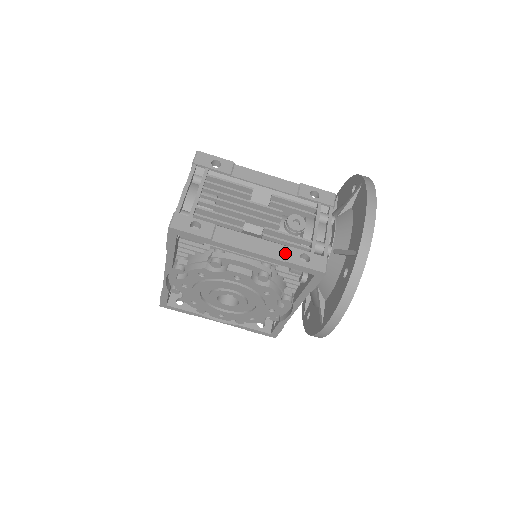
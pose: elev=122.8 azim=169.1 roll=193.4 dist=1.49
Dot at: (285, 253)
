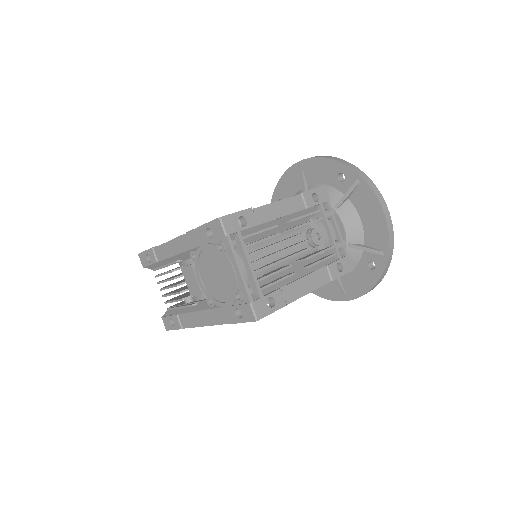
Dot at: (328, 273)
